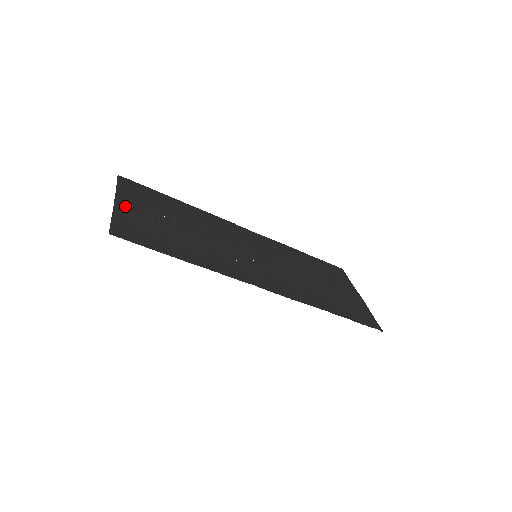
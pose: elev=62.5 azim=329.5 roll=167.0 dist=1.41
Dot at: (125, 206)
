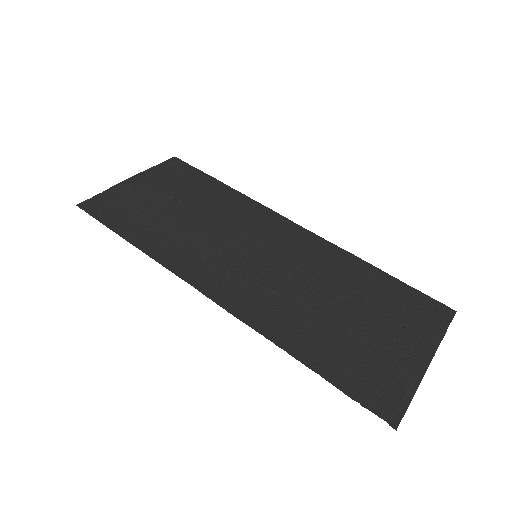
Dot at: (132, 184)
